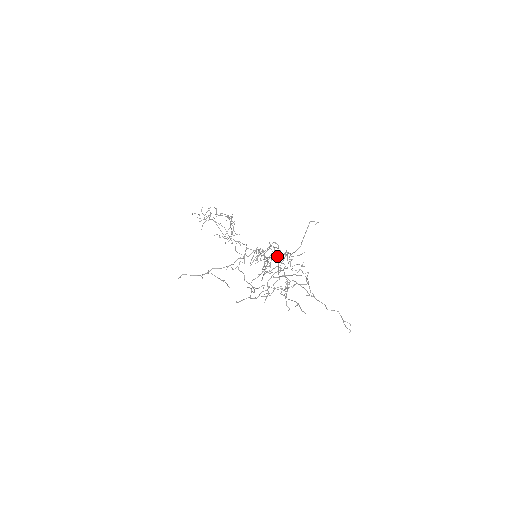
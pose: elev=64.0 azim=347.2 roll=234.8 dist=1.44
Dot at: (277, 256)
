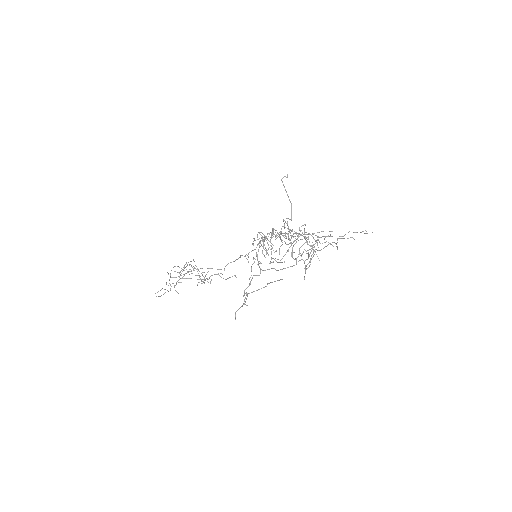
Dot at: (284, 227)
